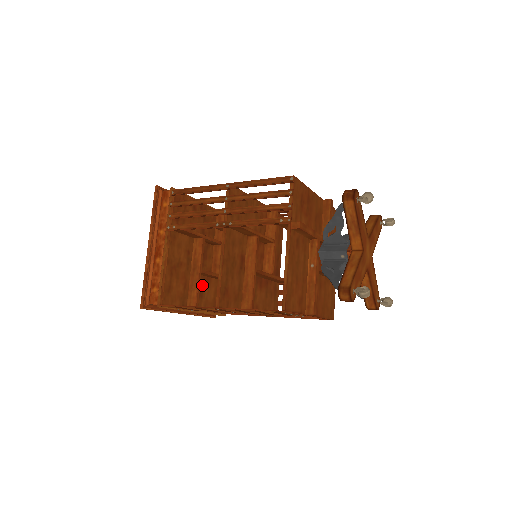
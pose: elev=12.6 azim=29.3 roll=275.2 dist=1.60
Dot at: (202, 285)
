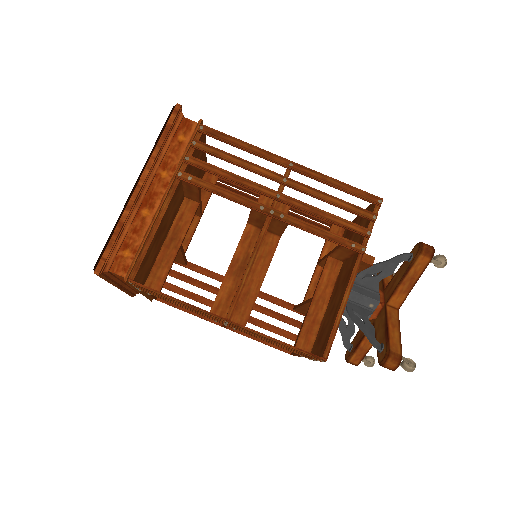
Dot at: occluded
